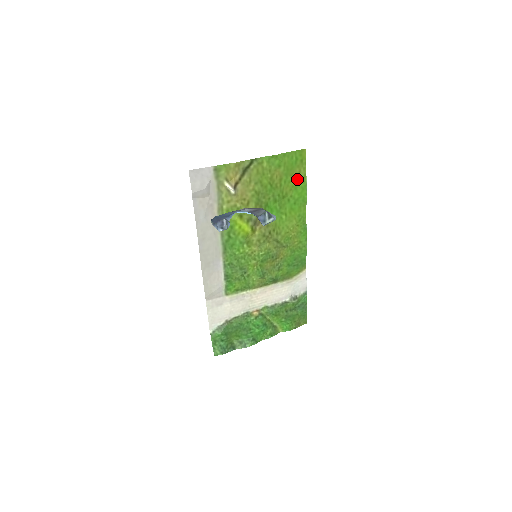
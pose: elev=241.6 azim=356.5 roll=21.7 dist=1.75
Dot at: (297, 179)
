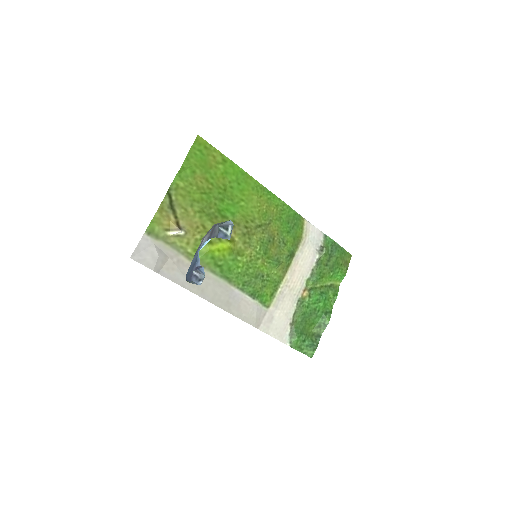
Dot at: (219, 165)
